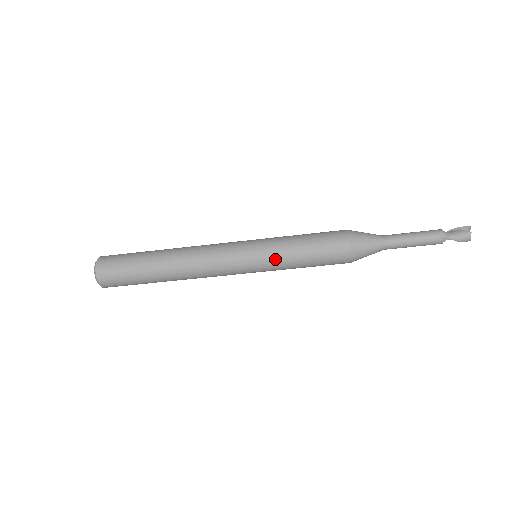
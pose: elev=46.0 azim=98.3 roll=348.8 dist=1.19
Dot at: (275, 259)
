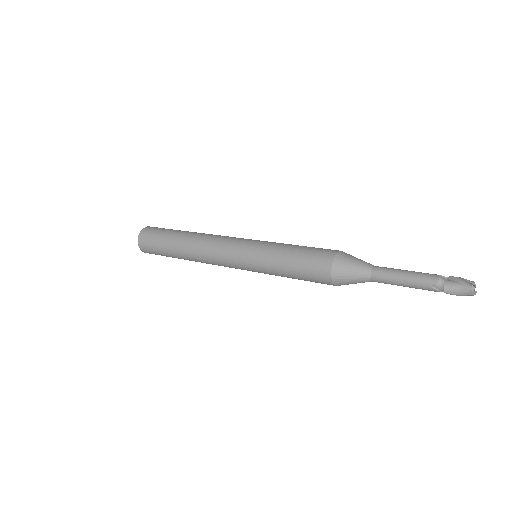
Dot at: (265, 271)
